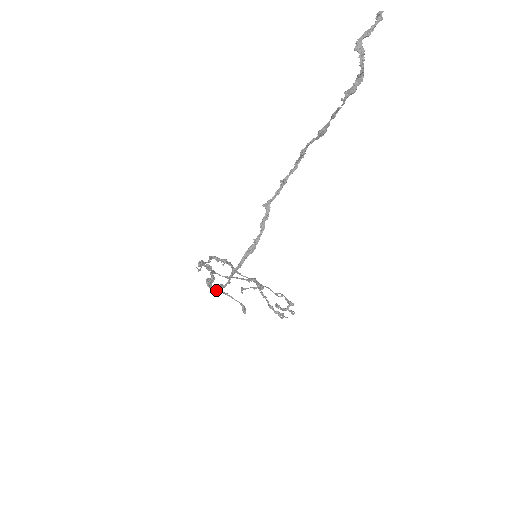
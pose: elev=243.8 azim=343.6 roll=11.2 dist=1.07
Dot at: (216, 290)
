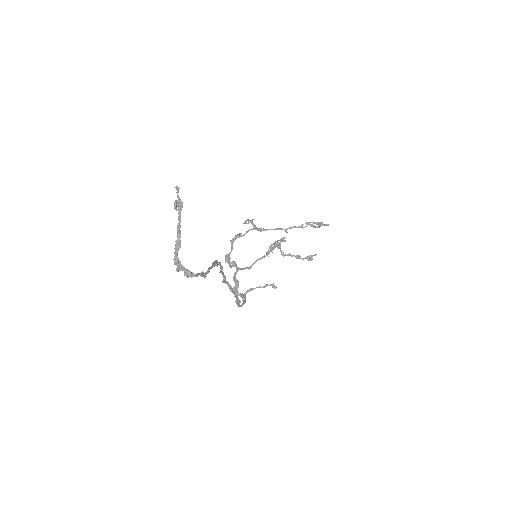
Dot at: occluded
